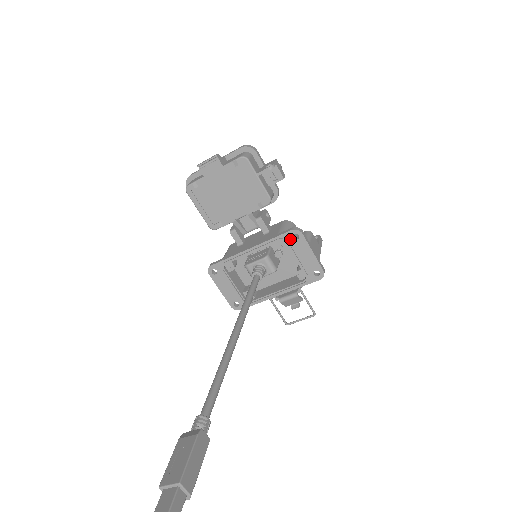
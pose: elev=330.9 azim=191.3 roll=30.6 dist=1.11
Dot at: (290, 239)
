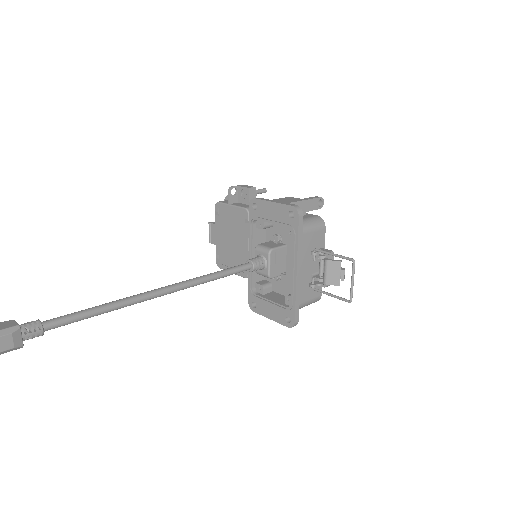
Dot at: (255, 213)
